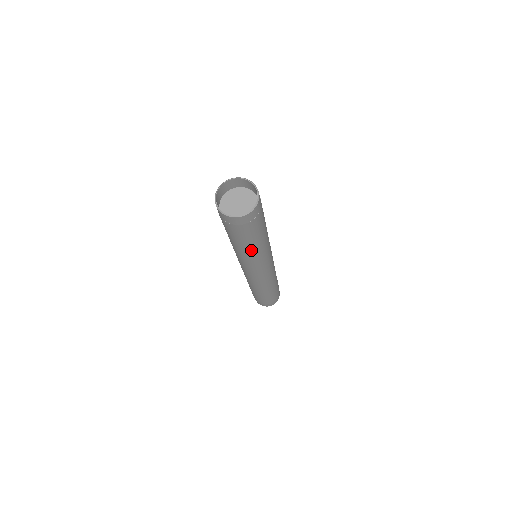
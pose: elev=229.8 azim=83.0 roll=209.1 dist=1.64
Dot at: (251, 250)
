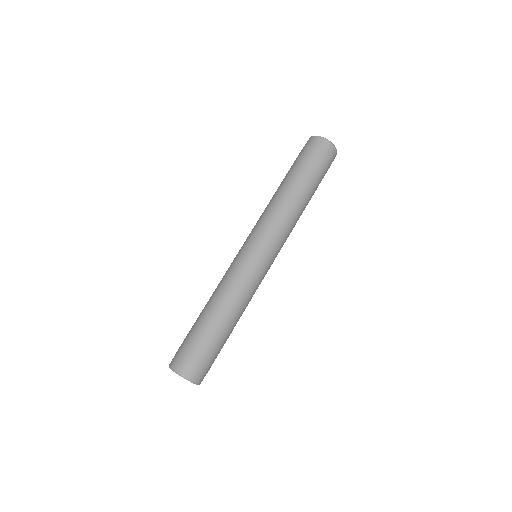
Dot at: (298, 195)
